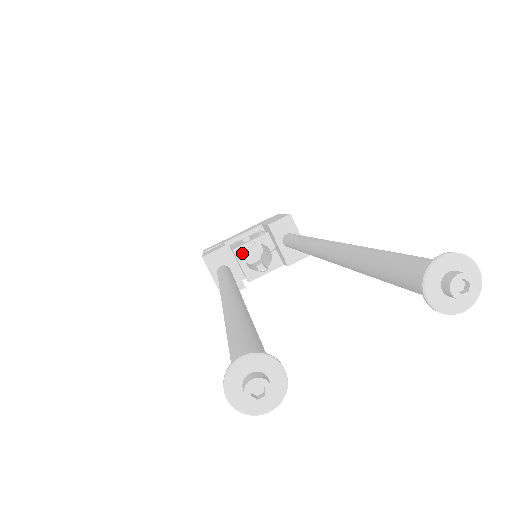
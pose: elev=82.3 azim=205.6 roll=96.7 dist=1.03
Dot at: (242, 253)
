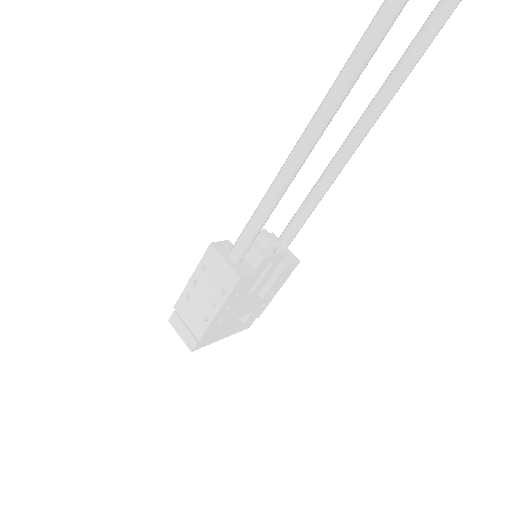
Dot at: occluded
